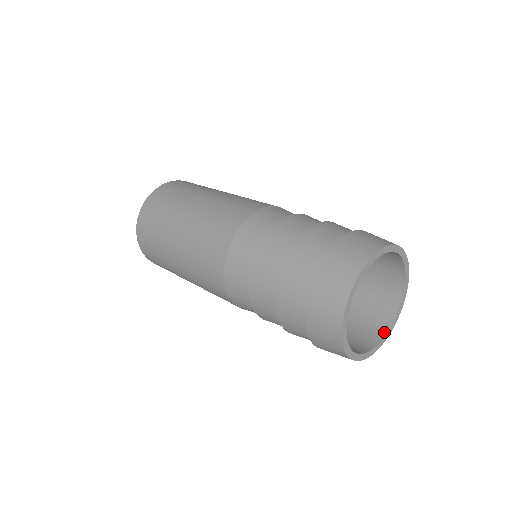
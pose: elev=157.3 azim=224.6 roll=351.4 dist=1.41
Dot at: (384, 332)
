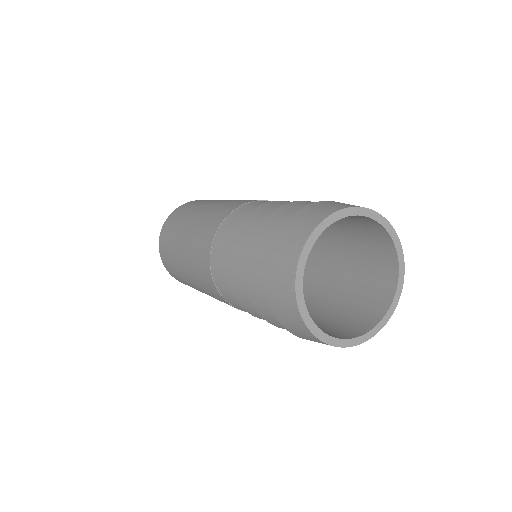
Dot at: (379, 318)
